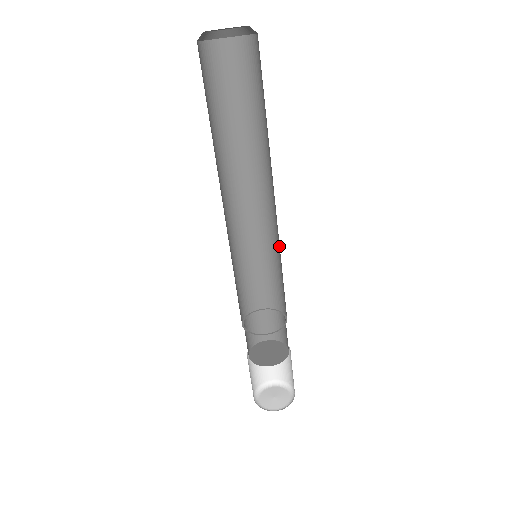
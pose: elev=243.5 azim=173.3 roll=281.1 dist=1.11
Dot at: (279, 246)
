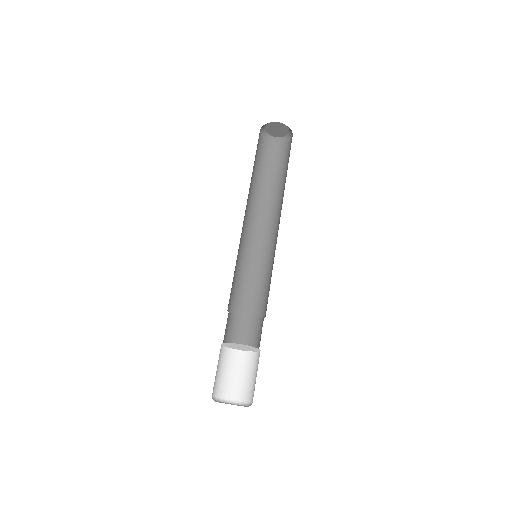
Dot at: occluded
